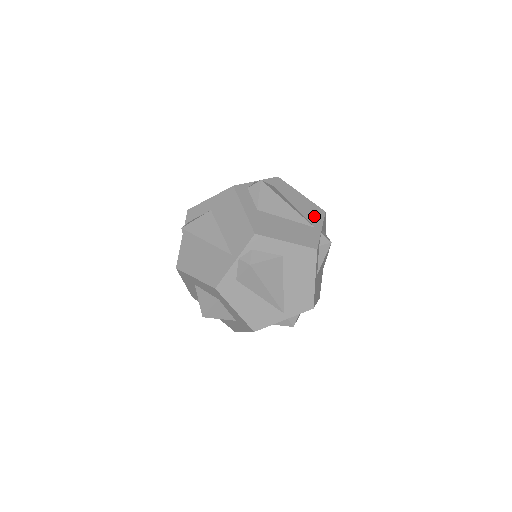
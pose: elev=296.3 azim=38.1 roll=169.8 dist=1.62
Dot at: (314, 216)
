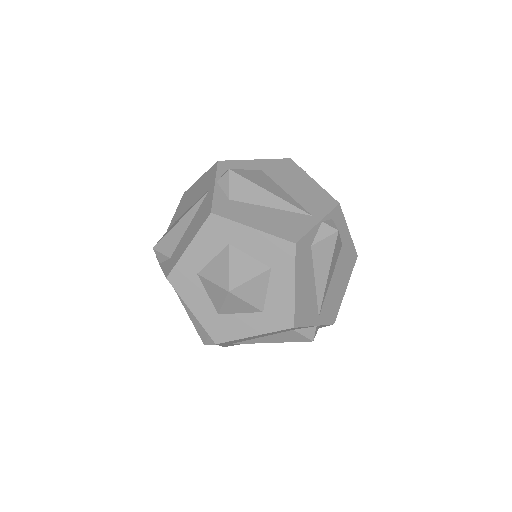
Dot at: occluded
